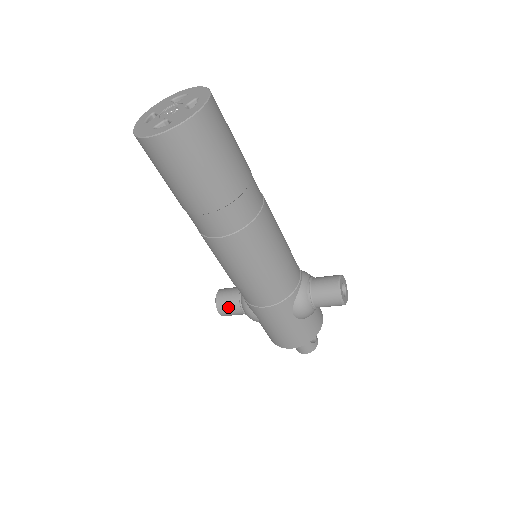
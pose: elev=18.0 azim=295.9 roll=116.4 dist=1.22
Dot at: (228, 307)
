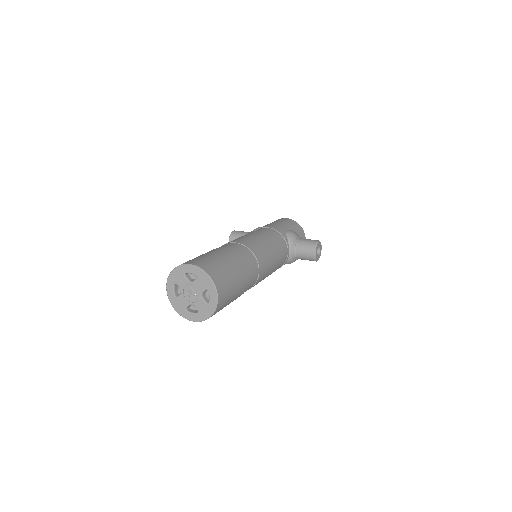
Dot at: occluded
